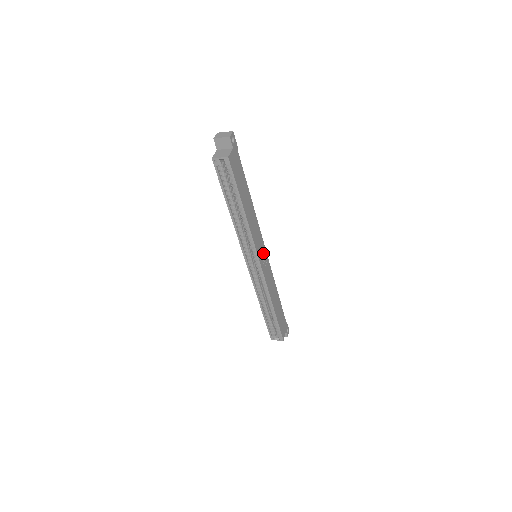
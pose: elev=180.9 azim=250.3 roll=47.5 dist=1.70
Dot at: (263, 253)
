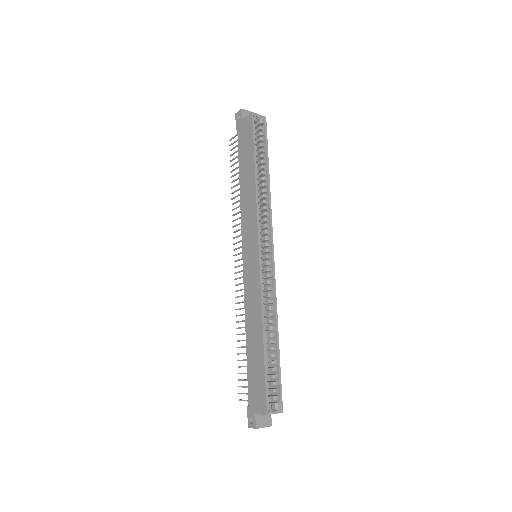
Dot at: (263, 254)
